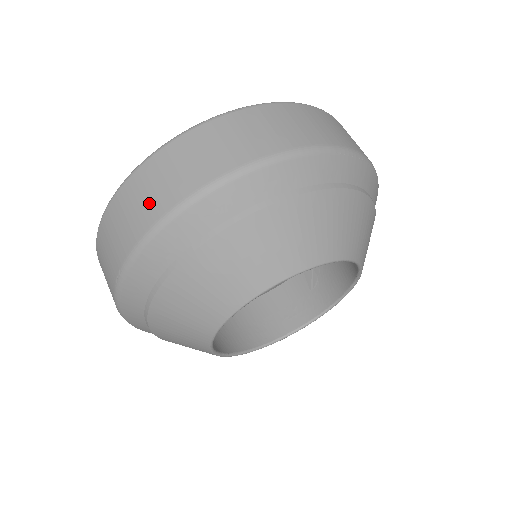
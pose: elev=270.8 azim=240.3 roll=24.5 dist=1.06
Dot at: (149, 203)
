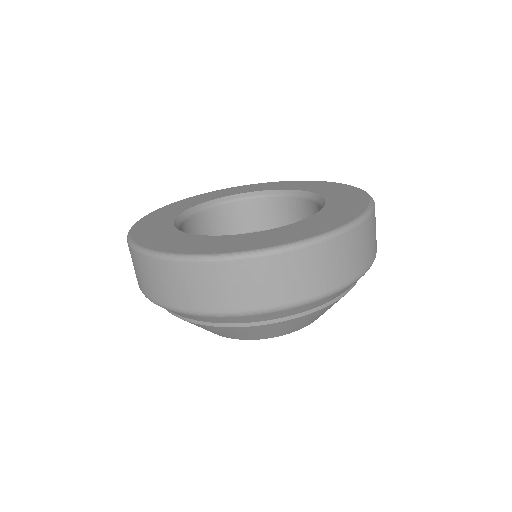
Dot at: (196, 295)
